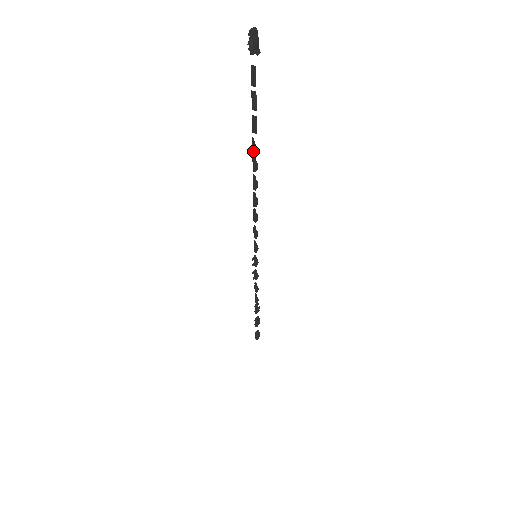
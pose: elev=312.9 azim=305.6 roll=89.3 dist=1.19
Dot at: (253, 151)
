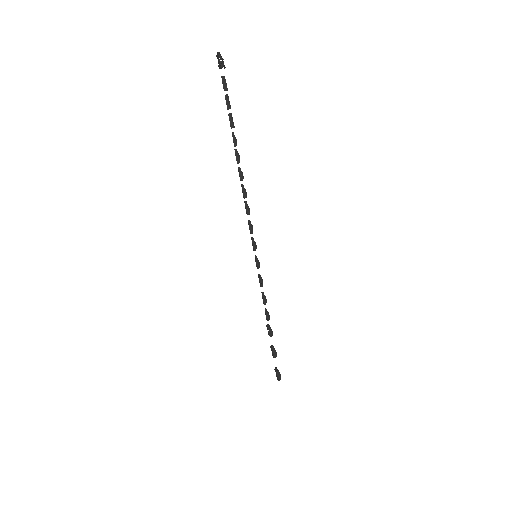
Dot at: (235, 144)
